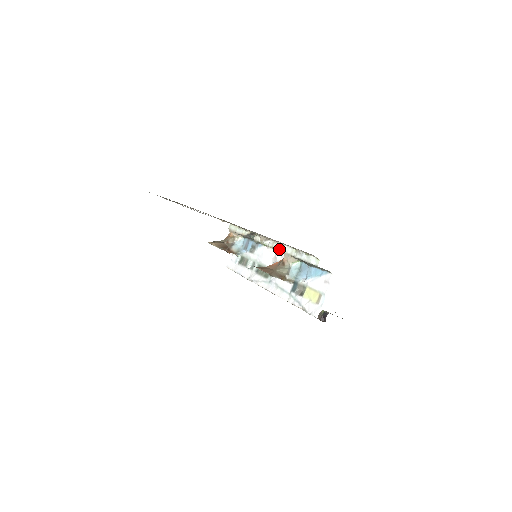
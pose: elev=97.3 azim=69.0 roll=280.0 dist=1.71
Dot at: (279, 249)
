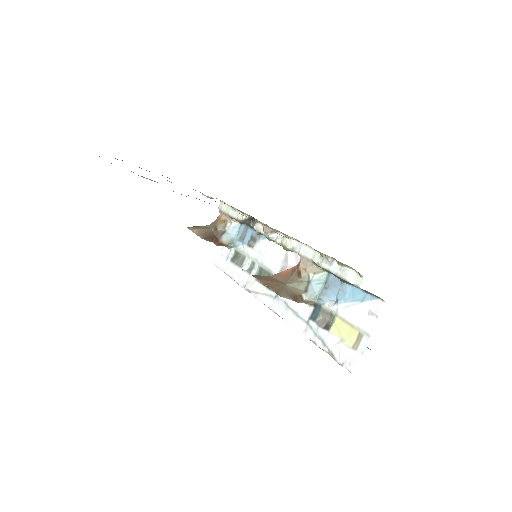
Dot at: (293, 249)
